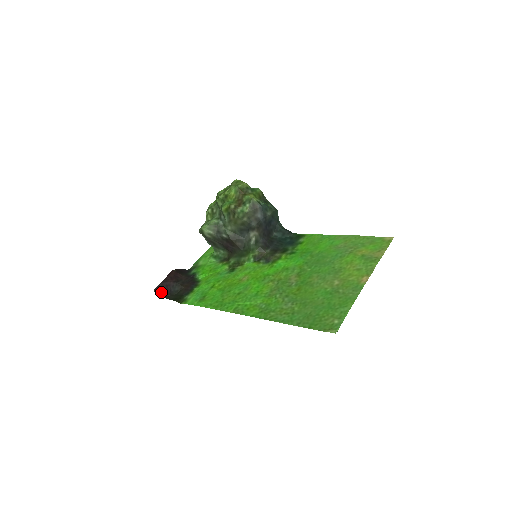
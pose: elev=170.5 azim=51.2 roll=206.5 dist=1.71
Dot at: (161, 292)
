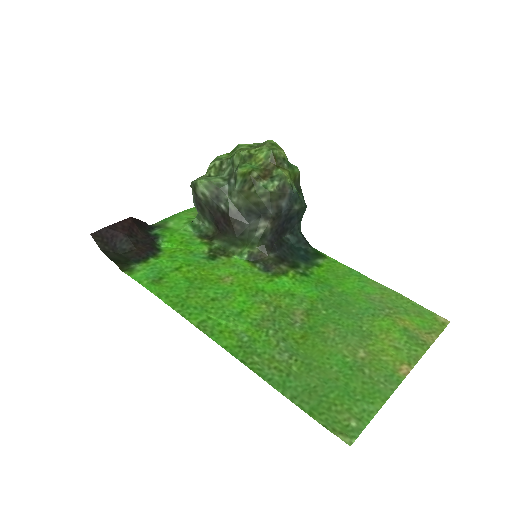
Dot at: (101, 241)
